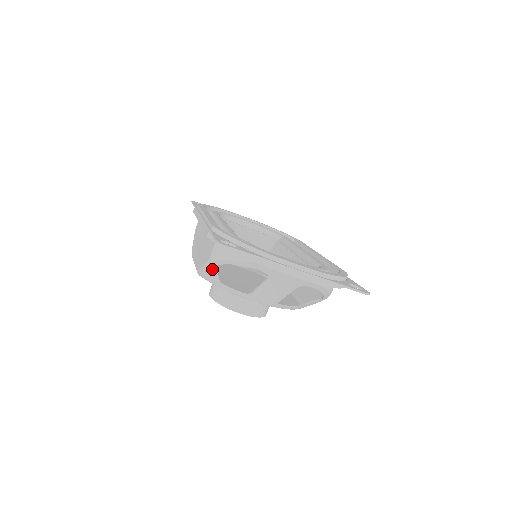
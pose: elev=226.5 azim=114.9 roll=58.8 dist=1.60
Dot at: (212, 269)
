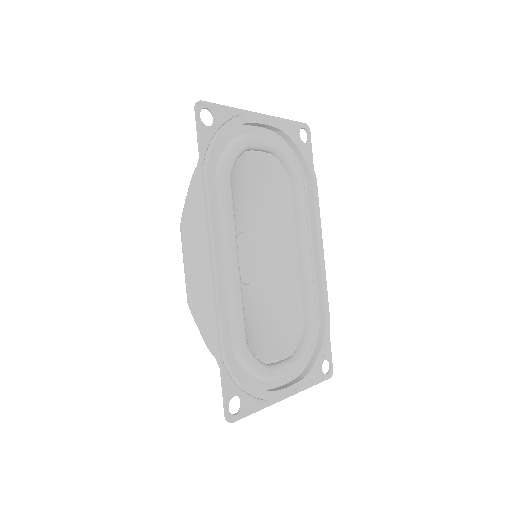
Dot at: occluded
